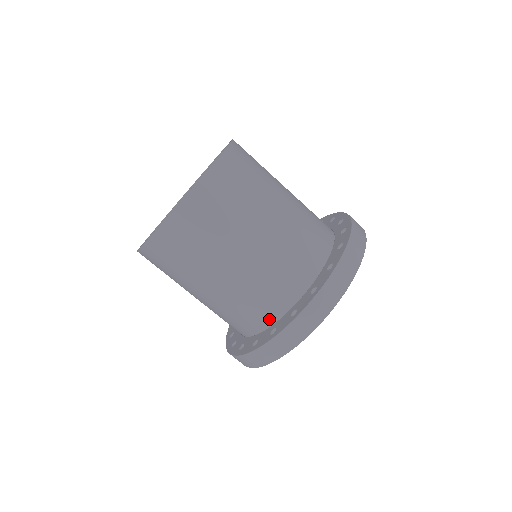
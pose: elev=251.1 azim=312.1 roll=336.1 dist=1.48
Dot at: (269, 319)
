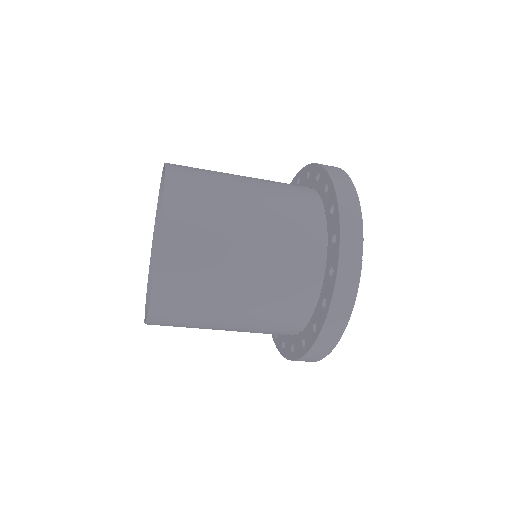
Dot at: occluded
